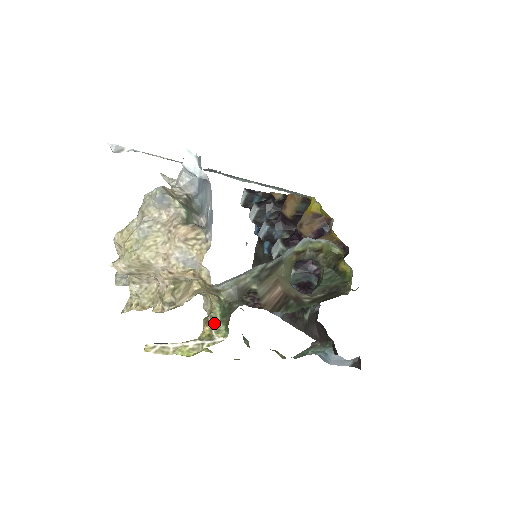
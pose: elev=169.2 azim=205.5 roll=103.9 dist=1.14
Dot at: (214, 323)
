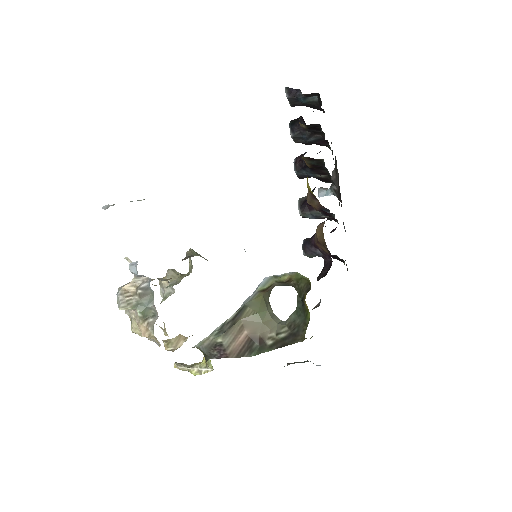
Dot at: occluded
